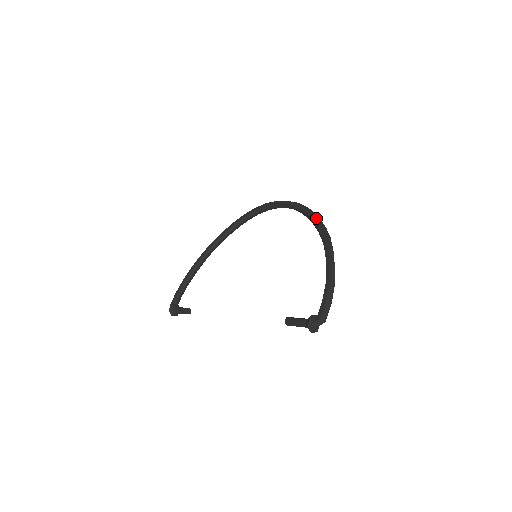
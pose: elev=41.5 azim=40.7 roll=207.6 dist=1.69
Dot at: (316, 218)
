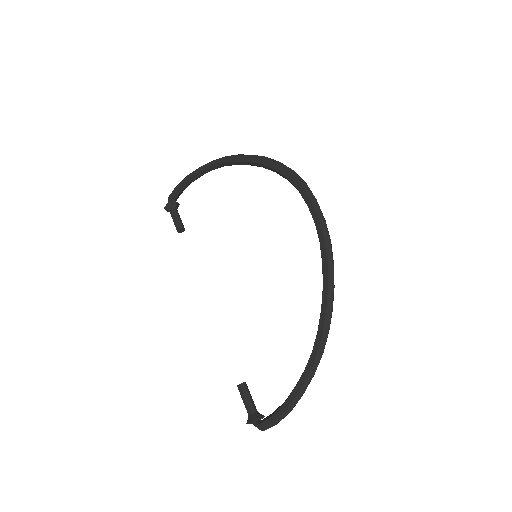
Dot at: (325, 312)
